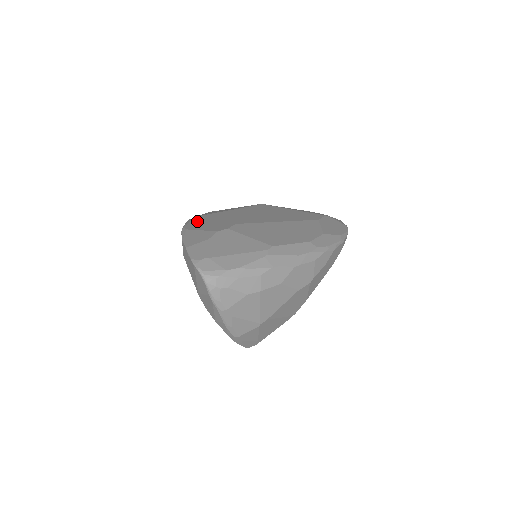
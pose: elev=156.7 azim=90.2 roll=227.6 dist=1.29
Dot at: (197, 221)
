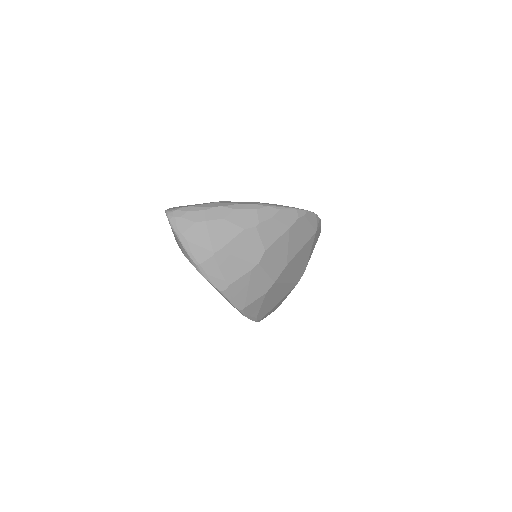
Dot at: occluded
